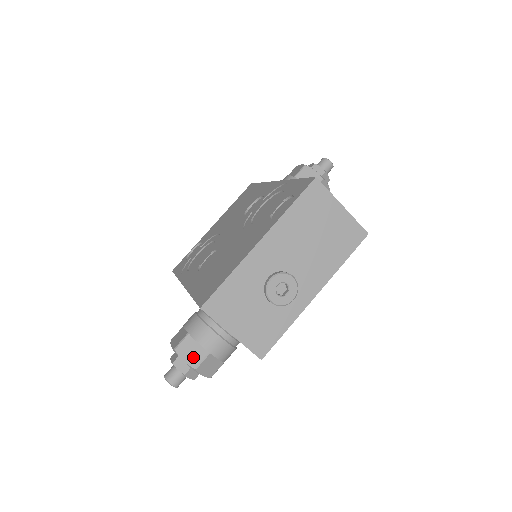
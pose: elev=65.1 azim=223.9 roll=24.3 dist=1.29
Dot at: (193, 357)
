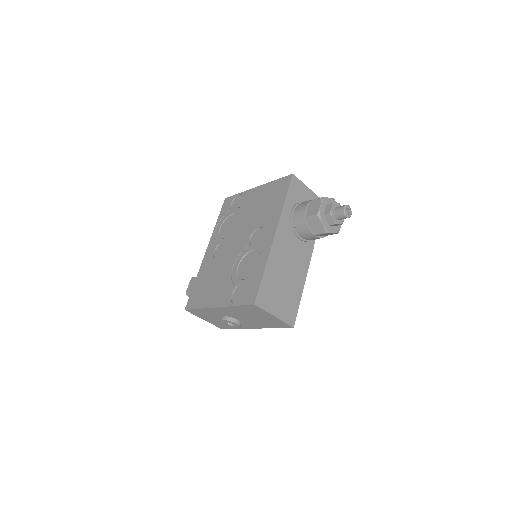
Dot at: occluded
